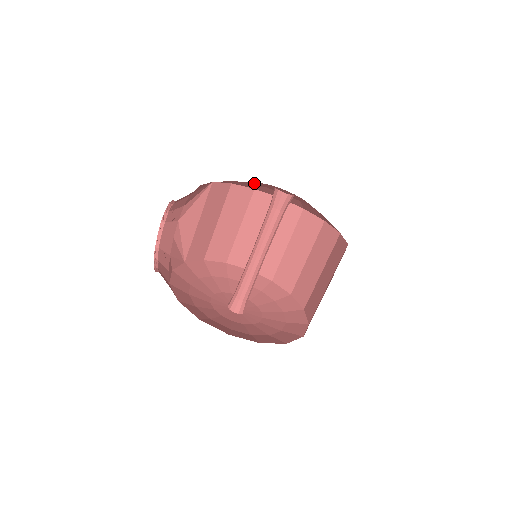
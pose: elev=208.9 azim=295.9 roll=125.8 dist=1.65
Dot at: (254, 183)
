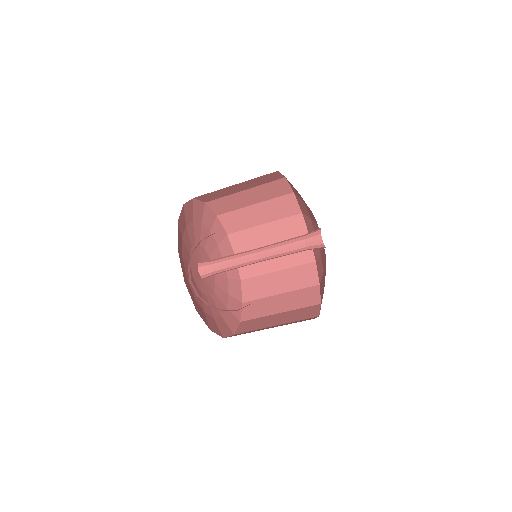
Dot at: occluded
